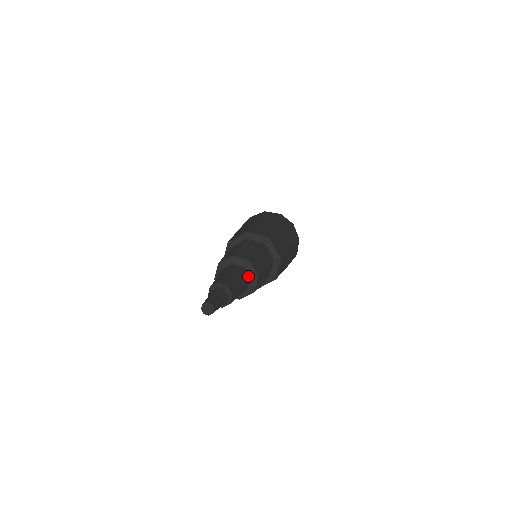
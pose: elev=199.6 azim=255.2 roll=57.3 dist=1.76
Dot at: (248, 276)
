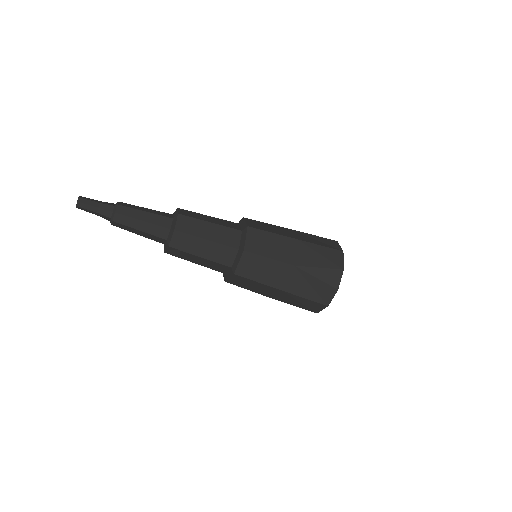
Dot at: (170, 217)
